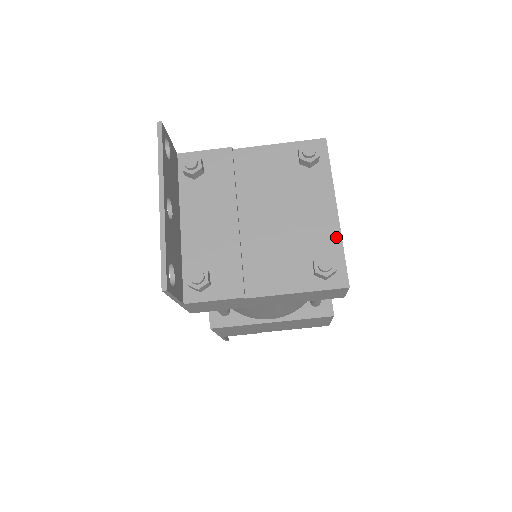
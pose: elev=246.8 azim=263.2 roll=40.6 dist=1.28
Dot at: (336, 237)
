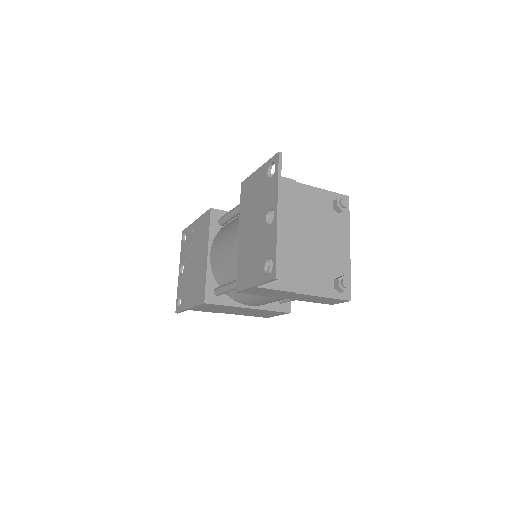
Dot at: (348, 266)
